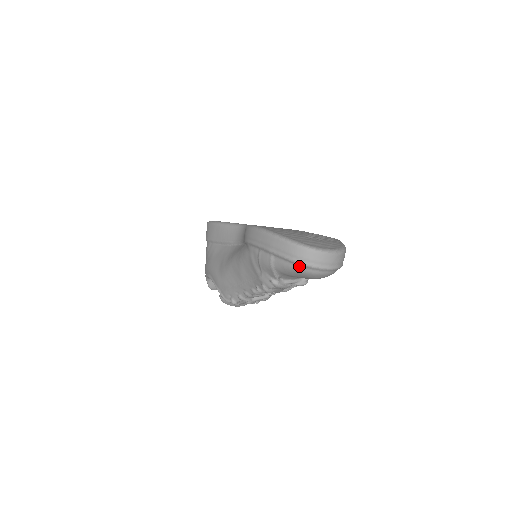
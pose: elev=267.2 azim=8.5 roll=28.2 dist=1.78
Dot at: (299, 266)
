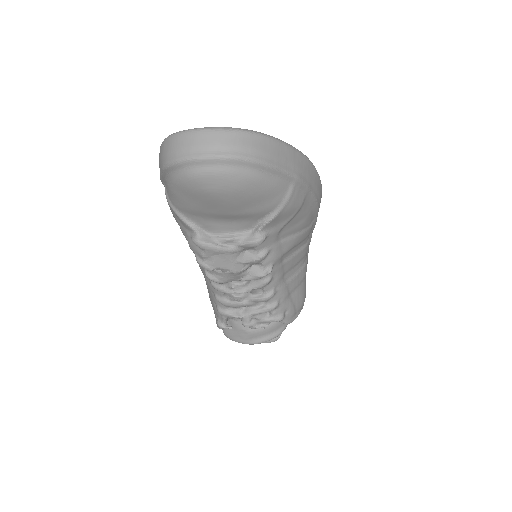
Dot at: (173, 172)
